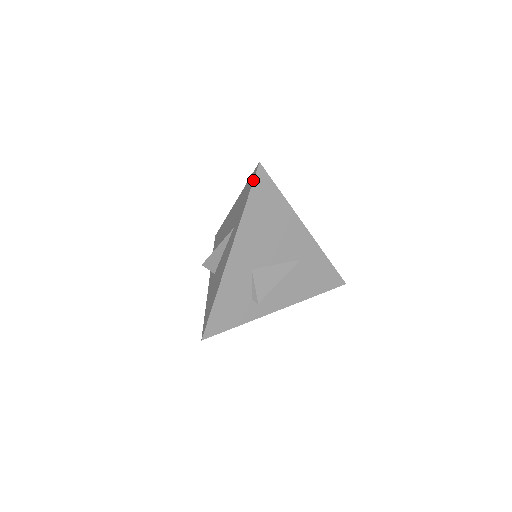
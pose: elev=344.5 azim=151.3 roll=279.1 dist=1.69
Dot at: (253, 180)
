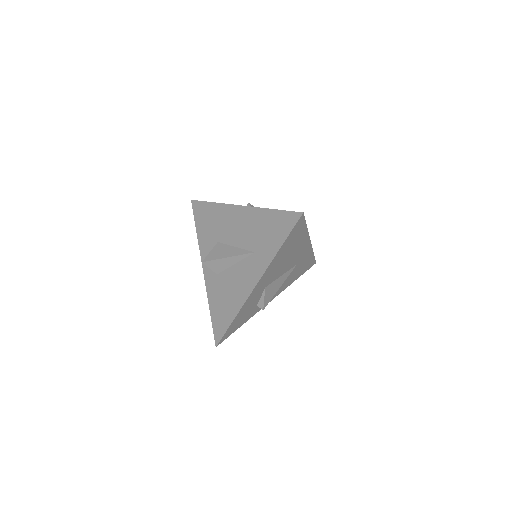
Dot at: (293, 228)
